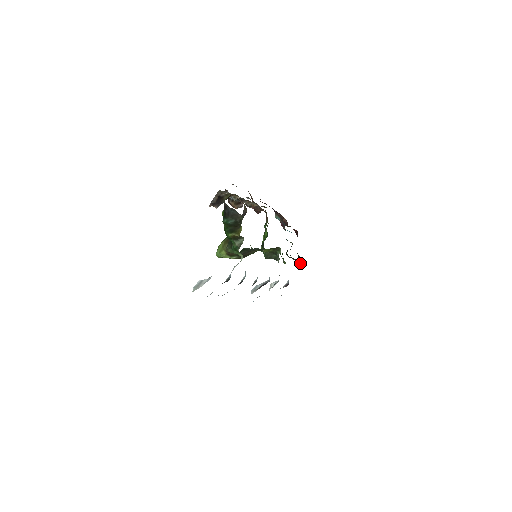
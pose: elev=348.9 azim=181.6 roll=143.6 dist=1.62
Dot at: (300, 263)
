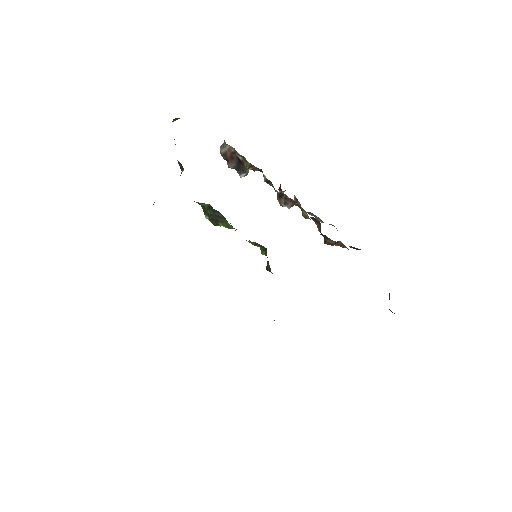
Dot at: occluded
